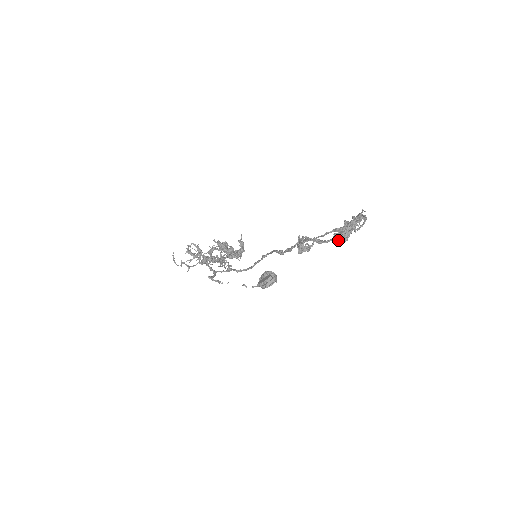
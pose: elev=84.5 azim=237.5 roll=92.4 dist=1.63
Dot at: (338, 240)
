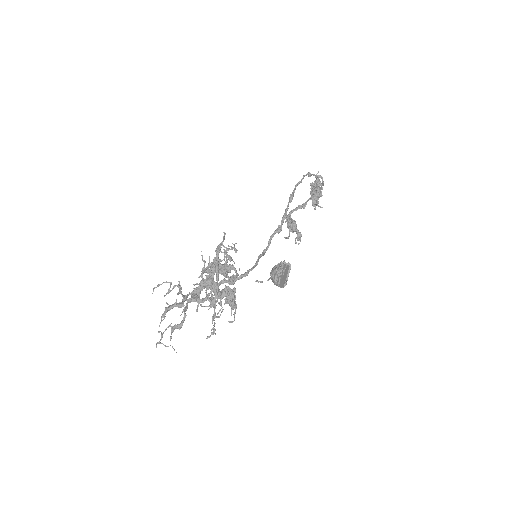
Dot at: (315, 197)
